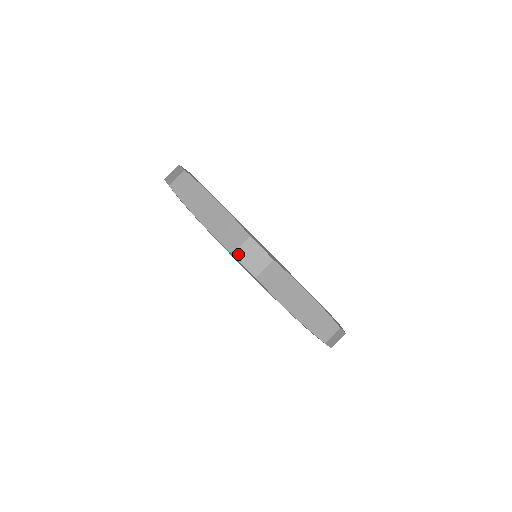
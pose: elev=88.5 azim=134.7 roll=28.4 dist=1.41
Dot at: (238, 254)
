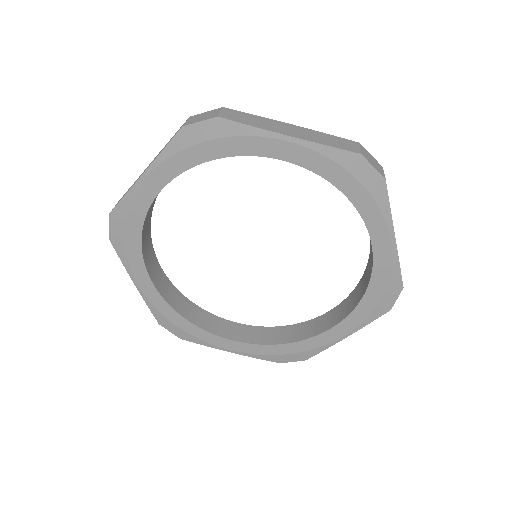
Dot at: (188, 124)
